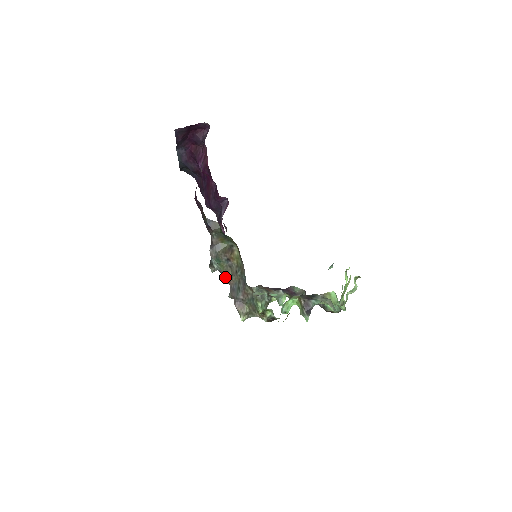
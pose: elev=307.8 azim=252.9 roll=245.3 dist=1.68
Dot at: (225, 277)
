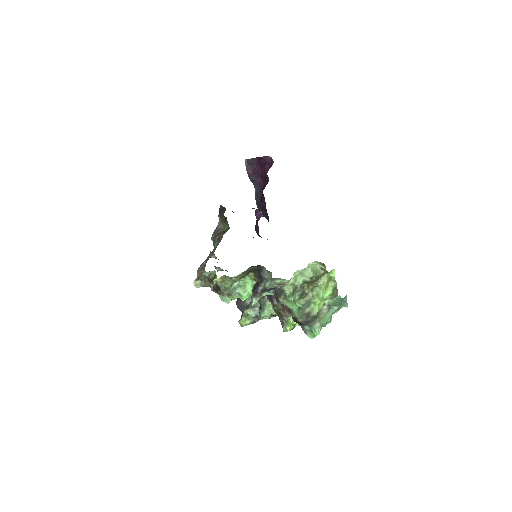
Dot at: occluded
